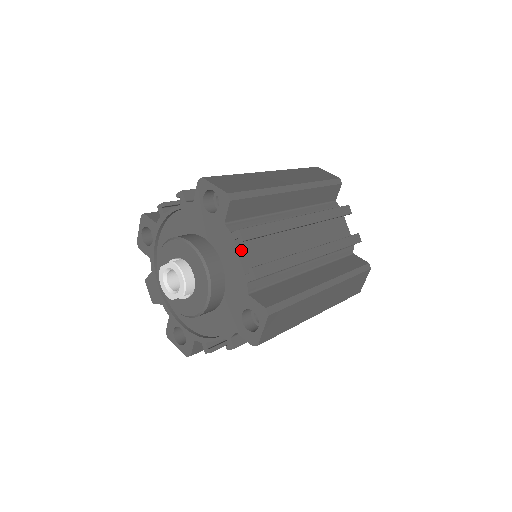
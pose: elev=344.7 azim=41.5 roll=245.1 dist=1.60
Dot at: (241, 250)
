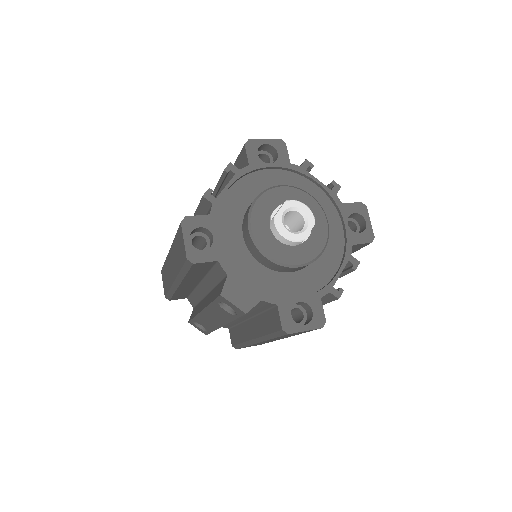
Dot at: (312, 179)
